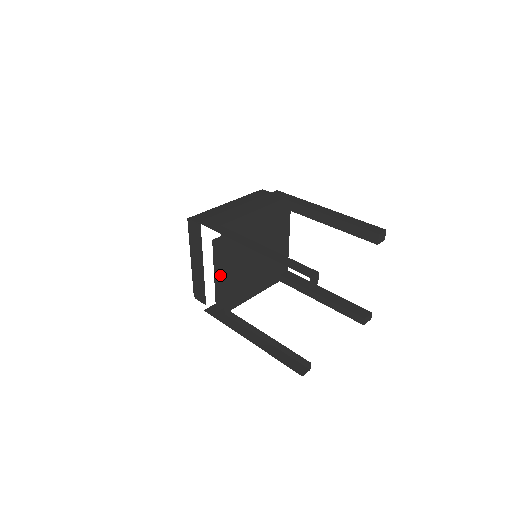
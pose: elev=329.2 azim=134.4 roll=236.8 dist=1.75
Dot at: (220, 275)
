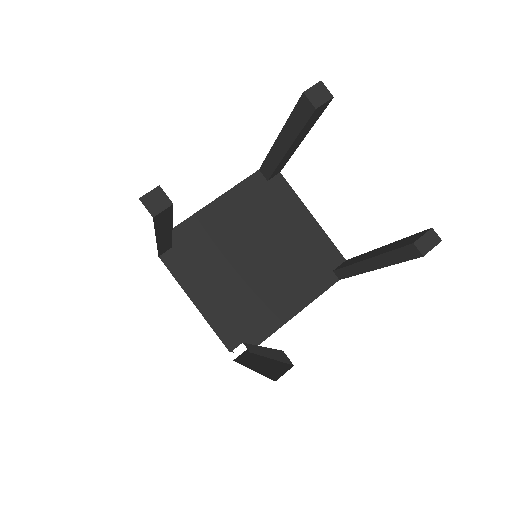
Dot at: (204, 299)
